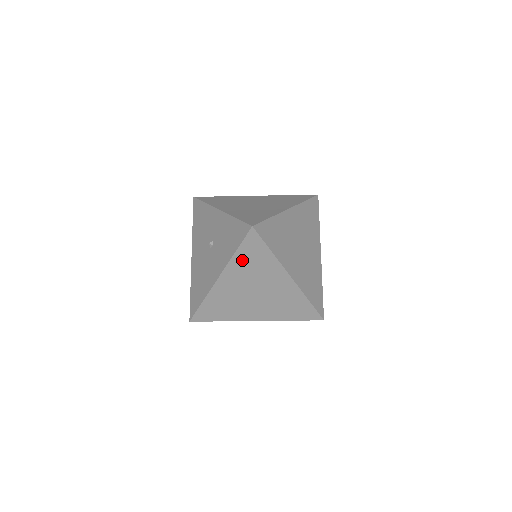
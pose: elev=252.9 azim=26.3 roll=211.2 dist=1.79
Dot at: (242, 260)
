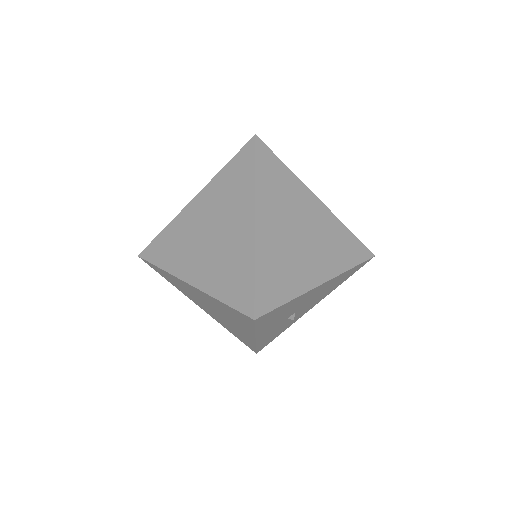
Dot at: (225, 179)
